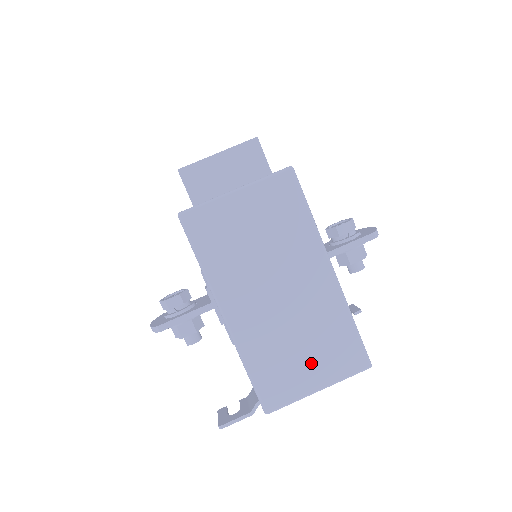
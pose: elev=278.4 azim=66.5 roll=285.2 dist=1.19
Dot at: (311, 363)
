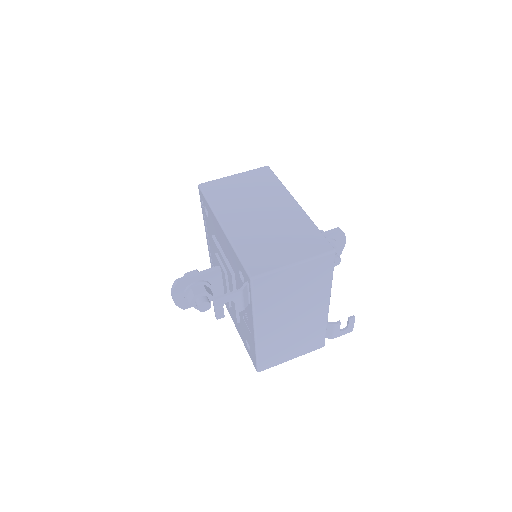
Dot at: (286, 248)
